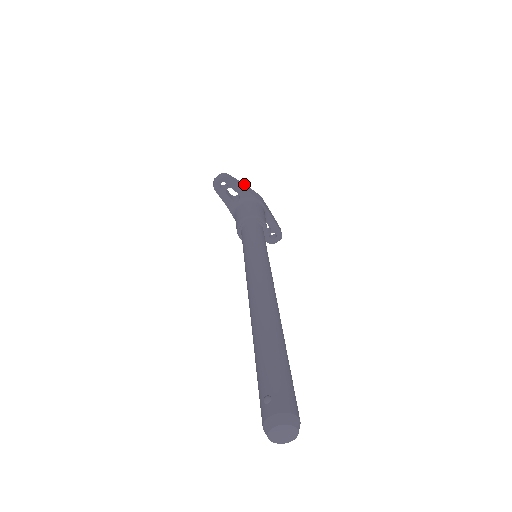
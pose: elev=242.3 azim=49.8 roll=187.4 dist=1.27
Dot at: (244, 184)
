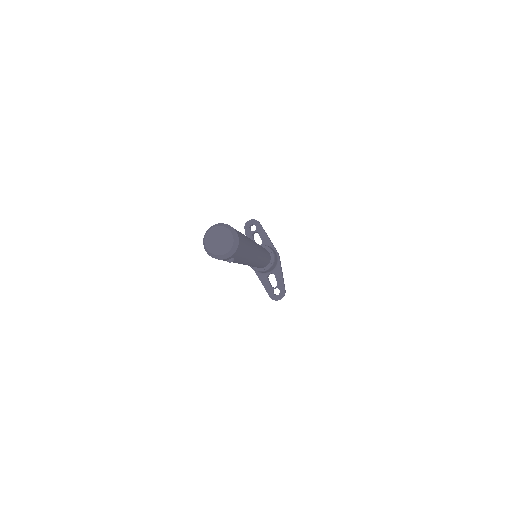
Dot at: (269, 238)
